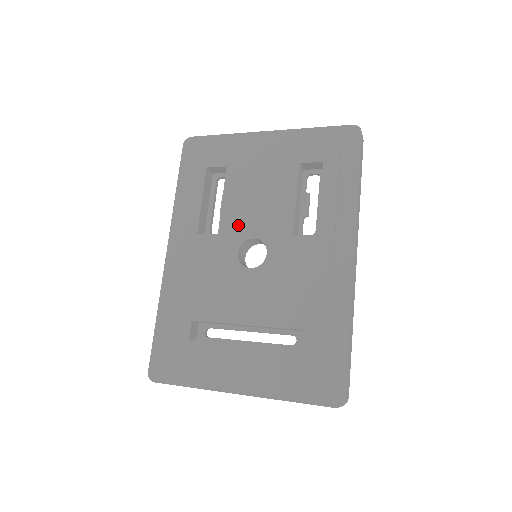
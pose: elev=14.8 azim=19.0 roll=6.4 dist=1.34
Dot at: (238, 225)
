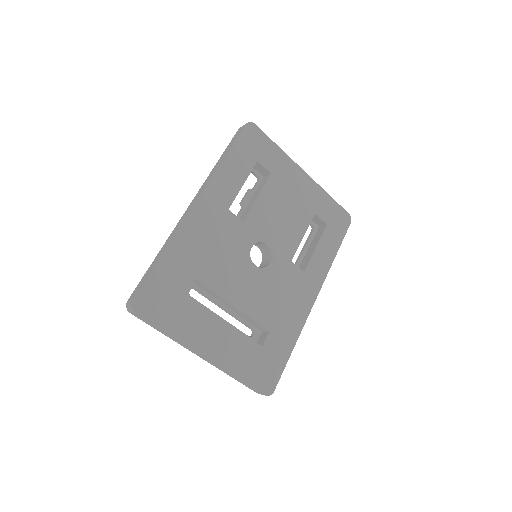
Dot at: (261, 226)
